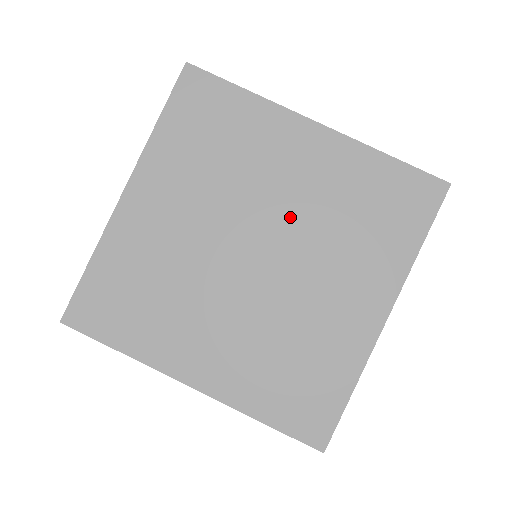
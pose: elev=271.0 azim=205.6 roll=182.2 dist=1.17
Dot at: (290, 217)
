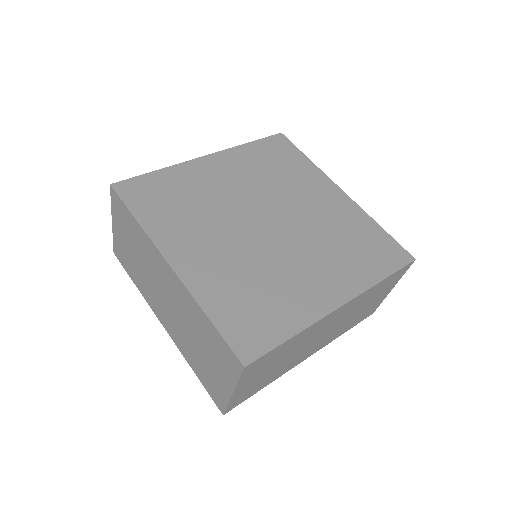
Dot at: (302, 219)
